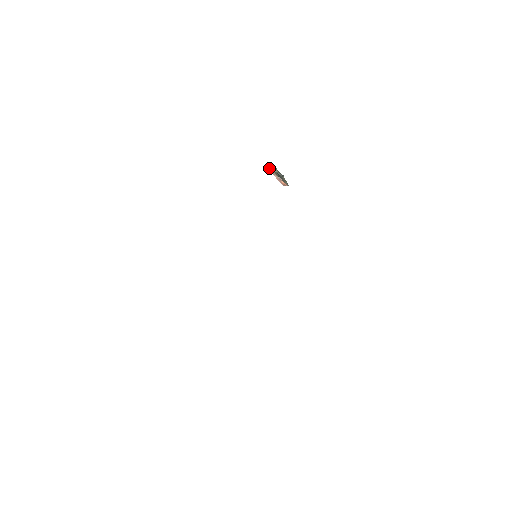
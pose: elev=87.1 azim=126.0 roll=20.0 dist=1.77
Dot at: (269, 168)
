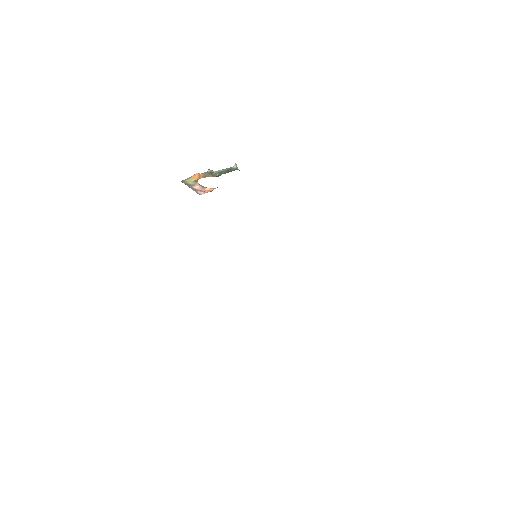
Dot at: (193, 179)
